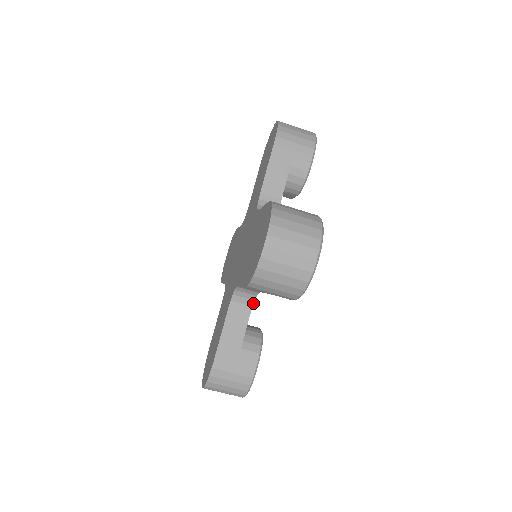
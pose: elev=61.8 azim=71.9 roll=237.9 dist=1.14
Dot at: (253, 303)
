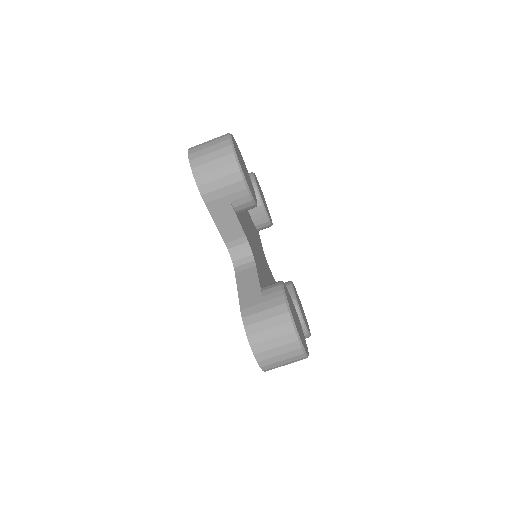
Dot at: (253, 258)
